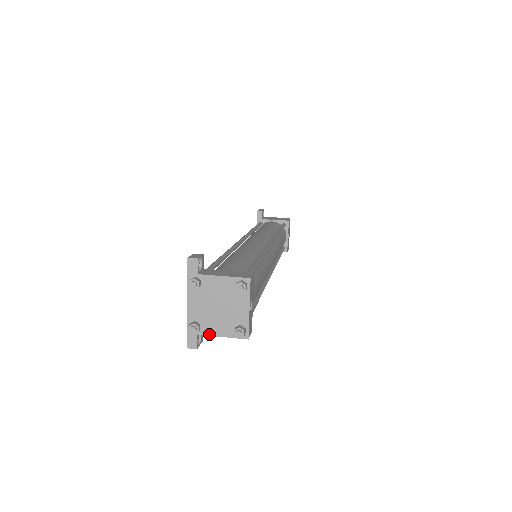
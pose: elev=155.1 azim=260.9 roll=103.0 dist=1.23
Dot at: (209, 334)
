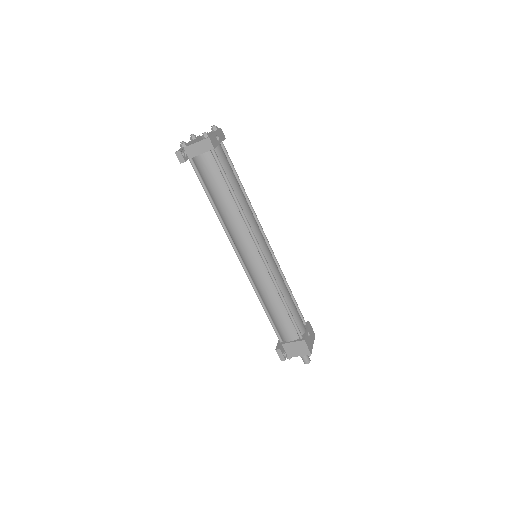
Dot at: (190, 145)
